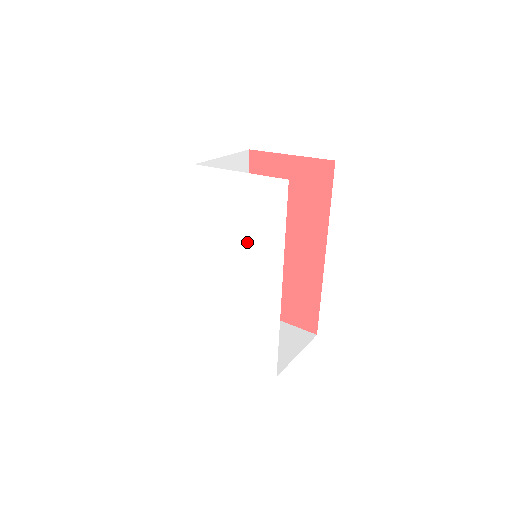
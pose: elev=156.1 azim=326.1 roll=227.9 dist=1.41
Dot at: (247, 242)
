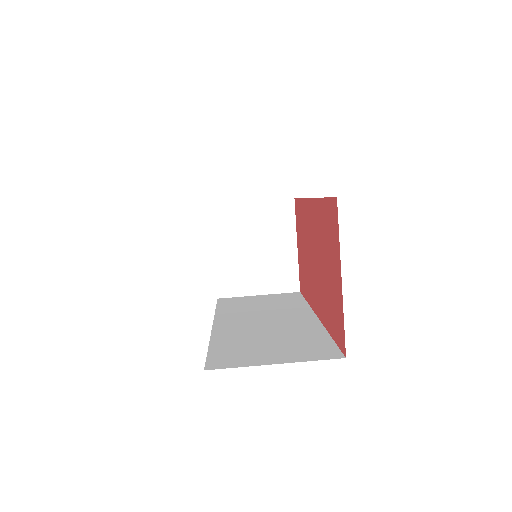
Dot at: occluded
